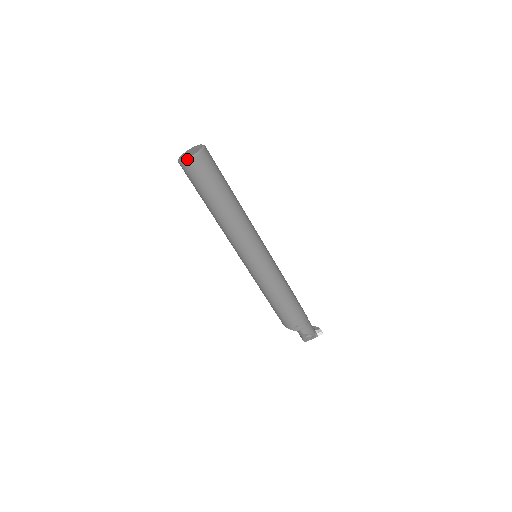
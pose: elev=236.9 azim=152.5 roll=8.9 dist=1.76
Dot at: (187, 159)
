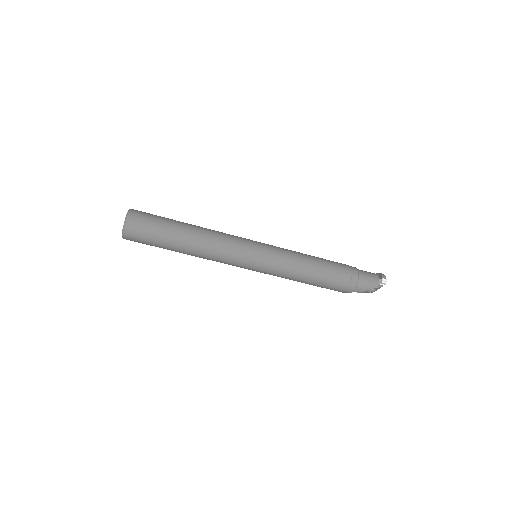
Dot at: (122, 237)
